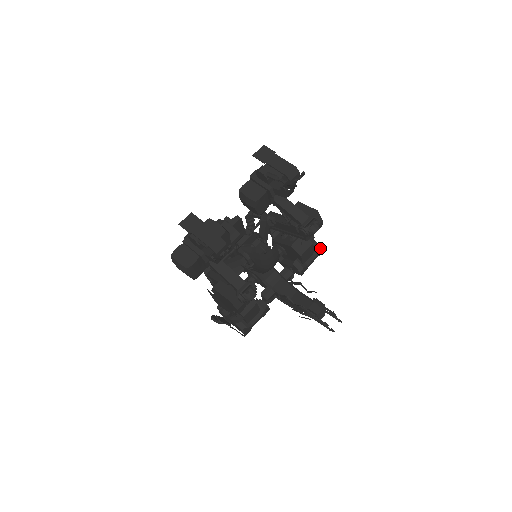
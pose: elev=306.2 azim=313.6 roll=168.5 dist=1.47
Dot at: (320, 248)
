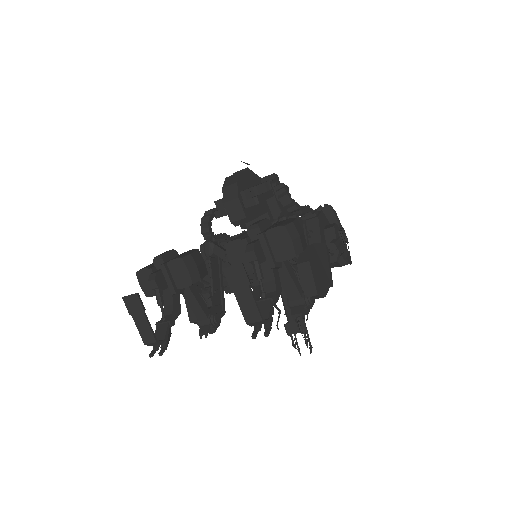
Dot at: (344, 264)
